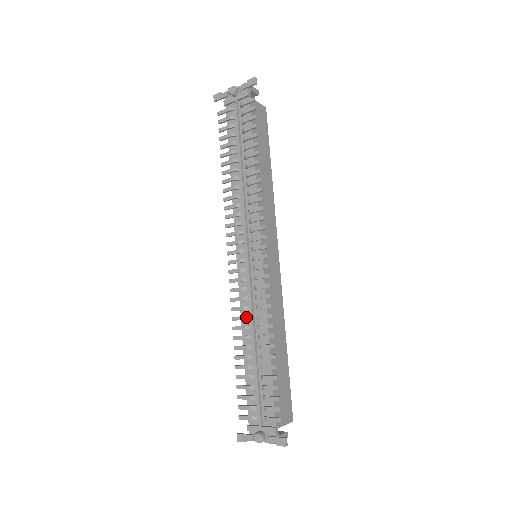
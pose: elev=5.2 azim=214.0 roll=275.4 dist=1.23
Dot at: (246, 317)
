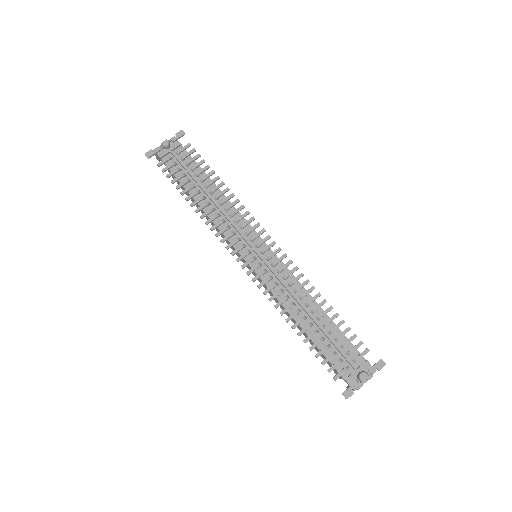
Dot at: (287, 297)
